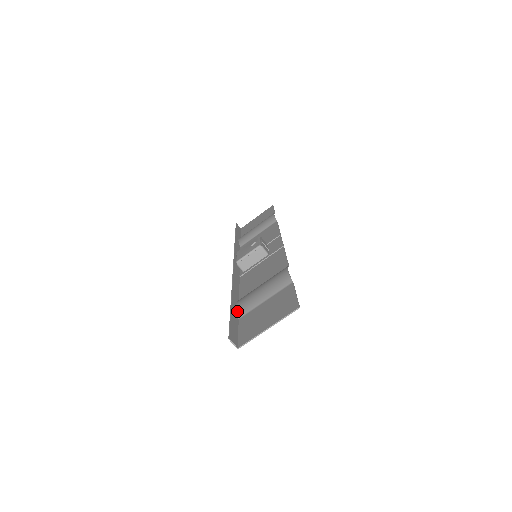
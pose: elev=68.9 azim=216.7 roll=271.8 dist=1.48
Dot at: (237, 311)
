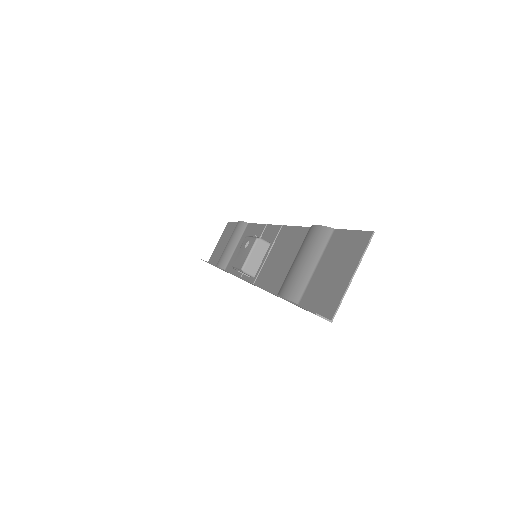
Dot at: (289, 299)
